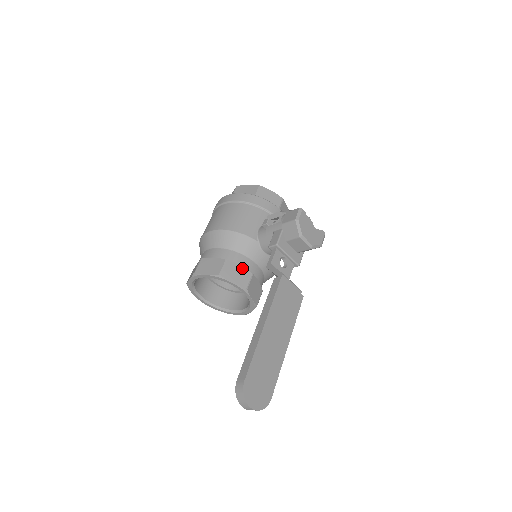
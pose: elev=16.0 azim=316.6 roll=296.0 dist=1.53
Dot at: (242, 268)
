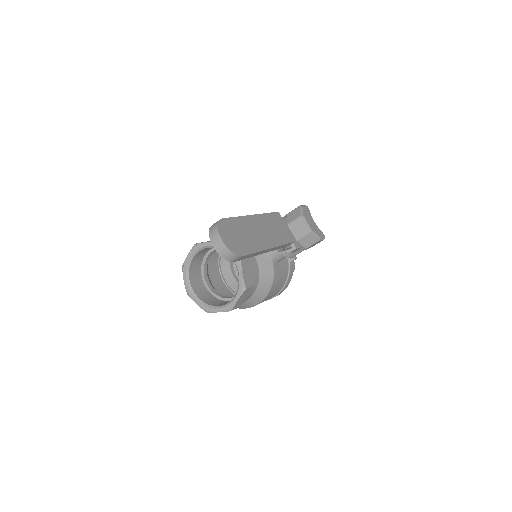
Dot at: occluded
